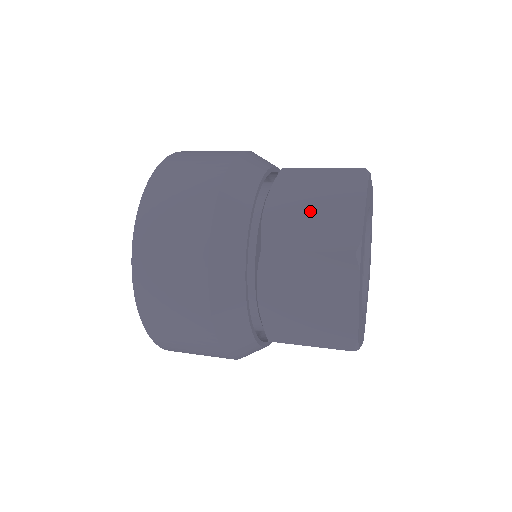
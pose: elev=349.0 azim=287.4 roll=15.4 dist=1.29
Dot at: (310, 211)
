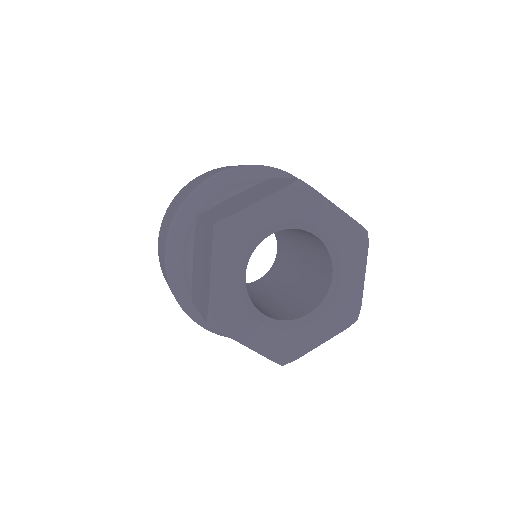
Dot at: (240, 200)
